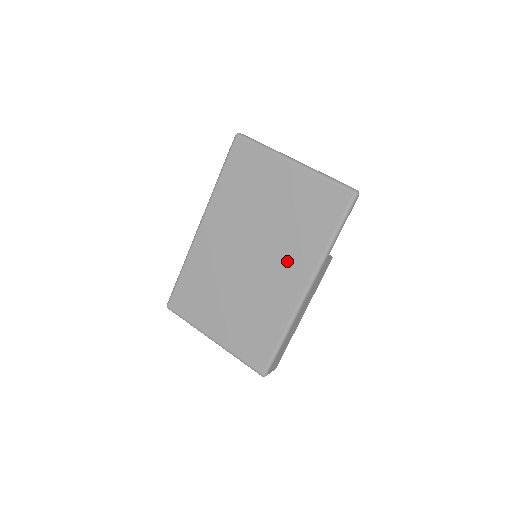
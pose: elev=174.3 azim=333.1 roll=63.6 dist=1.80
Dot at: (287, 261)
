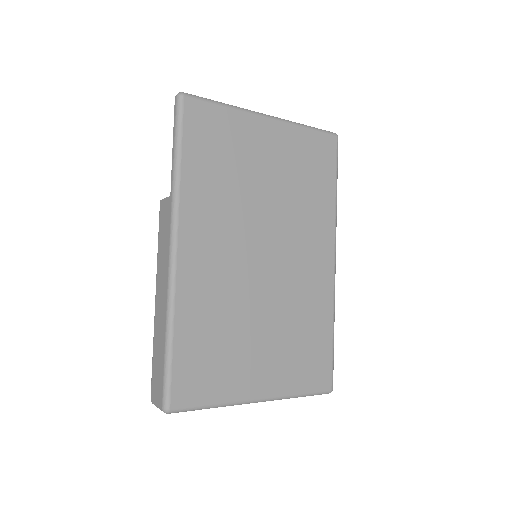
Dot at: (306, 237)
